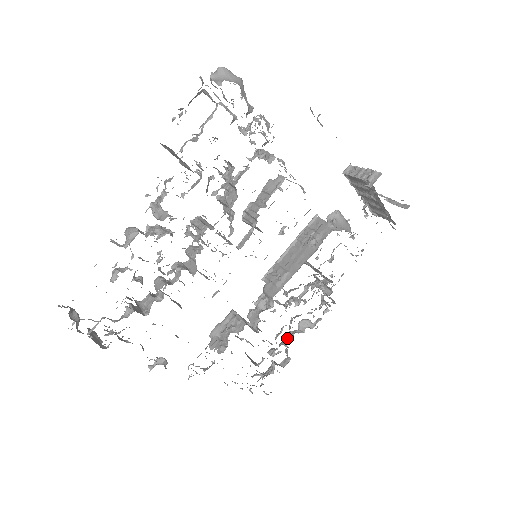
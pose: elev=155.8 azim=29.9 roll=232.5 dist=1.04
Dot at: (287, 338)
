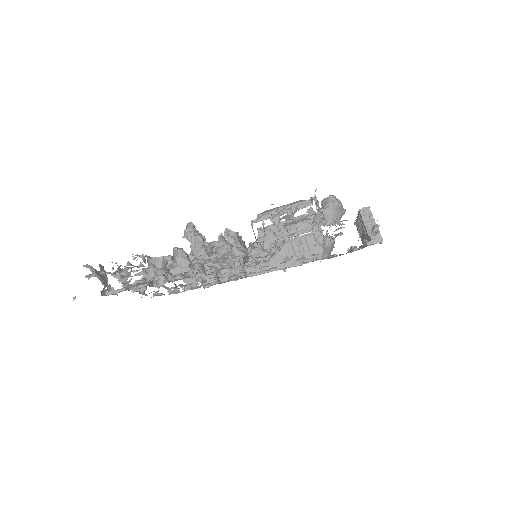
Dot at: occluded
